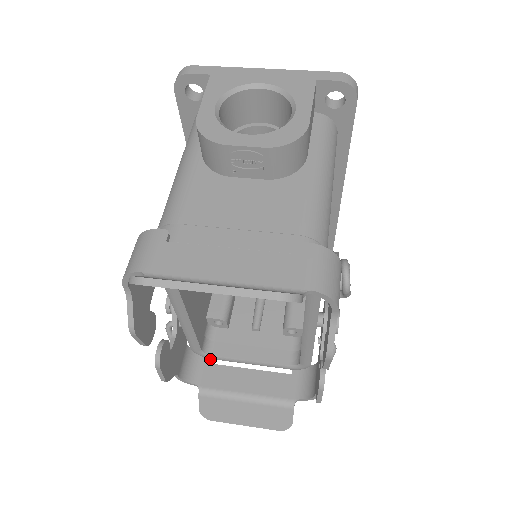
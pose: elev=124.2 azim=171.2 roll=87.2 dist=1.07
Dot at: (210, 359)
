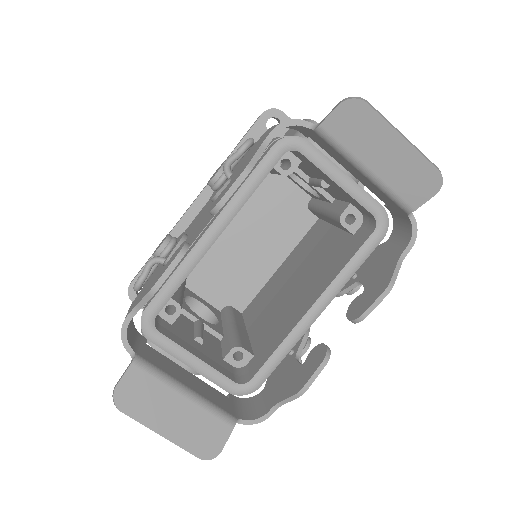
Dot at: (146, 341)
